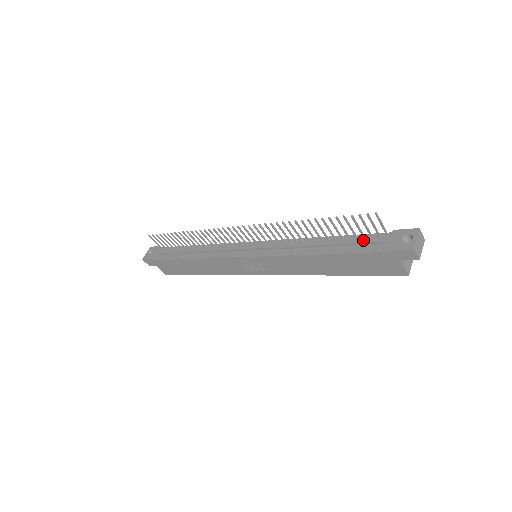
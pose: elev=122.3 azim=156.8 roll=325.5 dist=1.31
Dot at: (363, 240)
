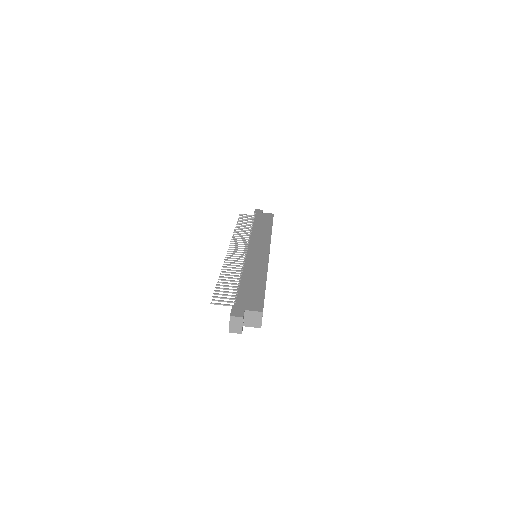
Dot at: occluded
